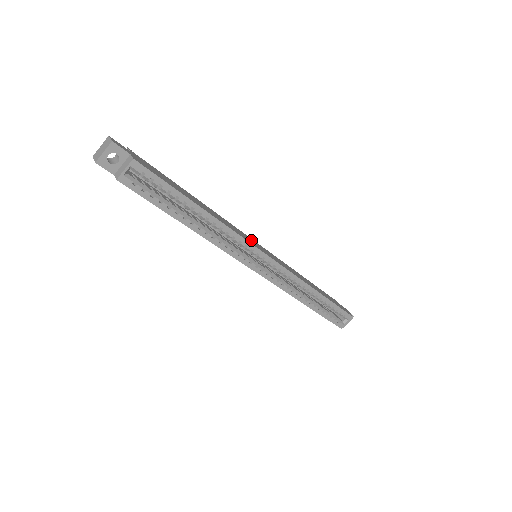
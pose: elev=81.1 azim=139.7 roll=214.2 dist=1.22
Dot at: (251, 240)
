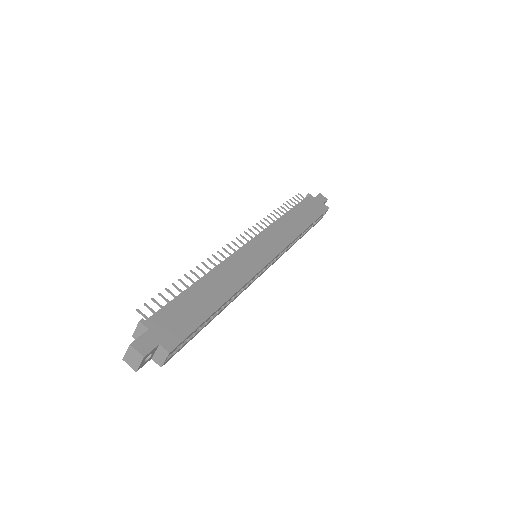
Dot at: (250, 254)
